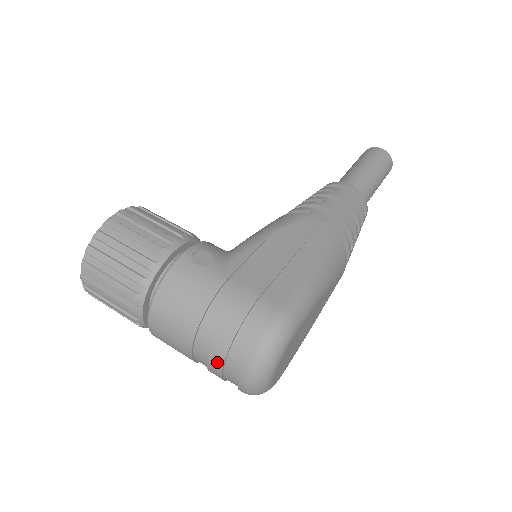
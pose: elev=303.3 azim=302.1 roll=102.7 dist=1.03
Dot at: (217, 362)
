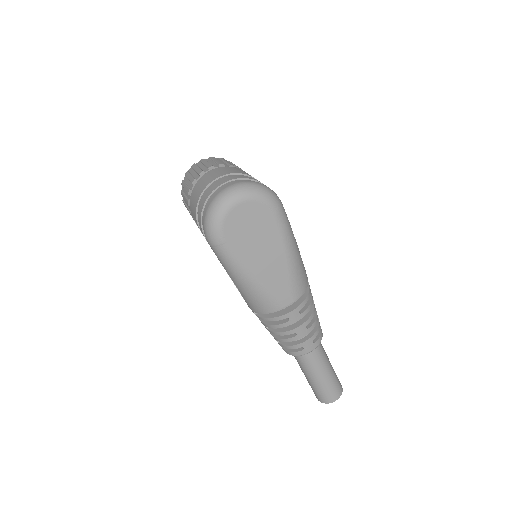
Dot at: (228, 179)
